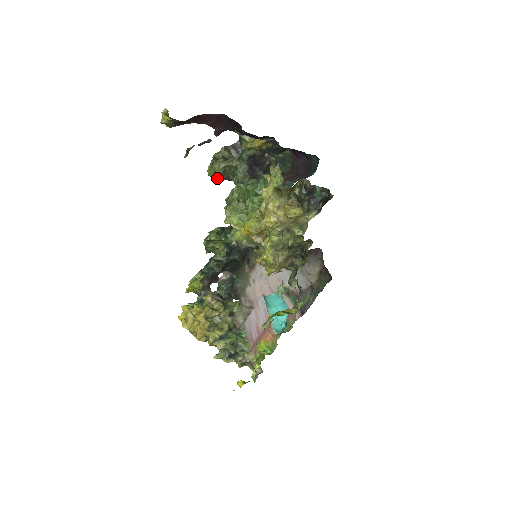
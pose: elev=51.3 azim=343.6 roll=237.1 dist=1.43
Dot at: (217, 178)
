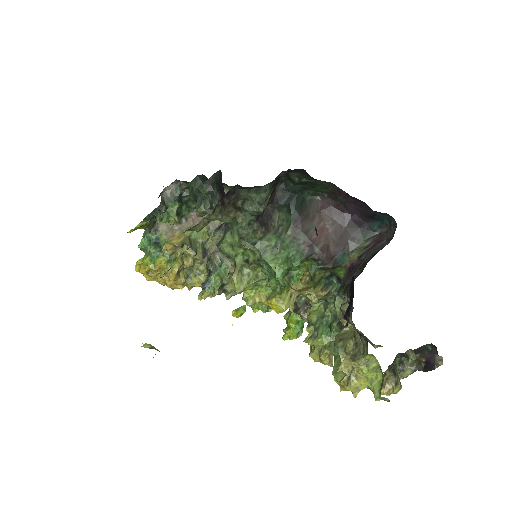
Dot at: occluded
